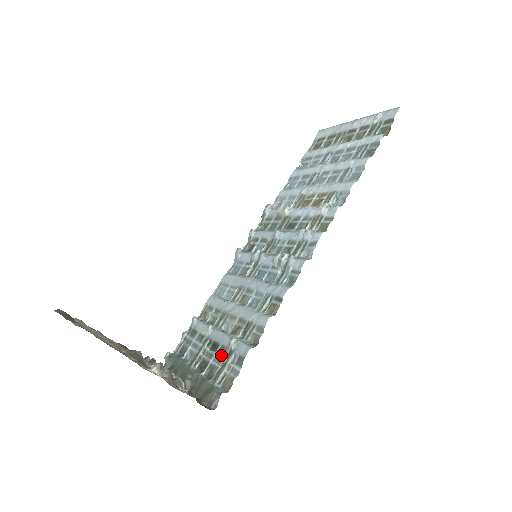
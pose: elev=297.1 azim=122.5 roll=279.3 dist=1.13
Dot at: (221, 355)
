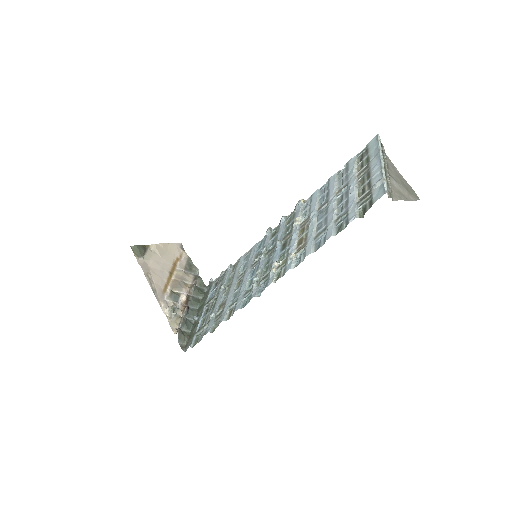
Dot at: (209, 316)
